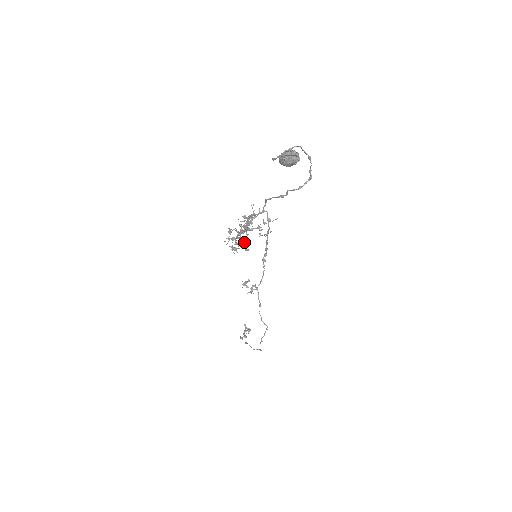
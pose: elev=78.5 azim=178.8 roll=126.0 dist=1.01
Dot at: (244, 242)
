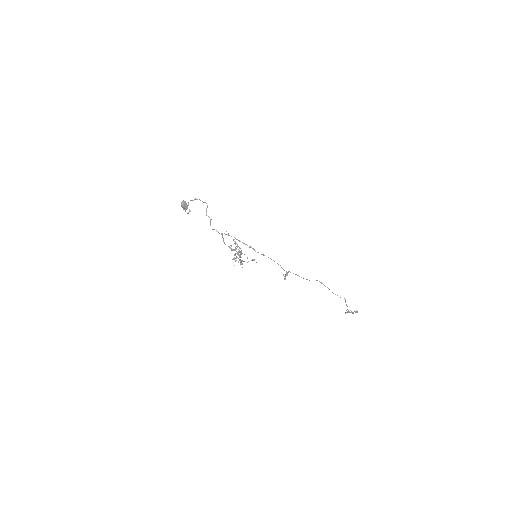
Dot at: (247, 258)
